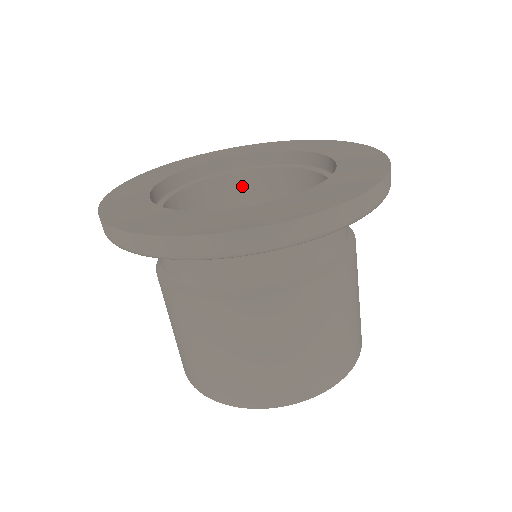
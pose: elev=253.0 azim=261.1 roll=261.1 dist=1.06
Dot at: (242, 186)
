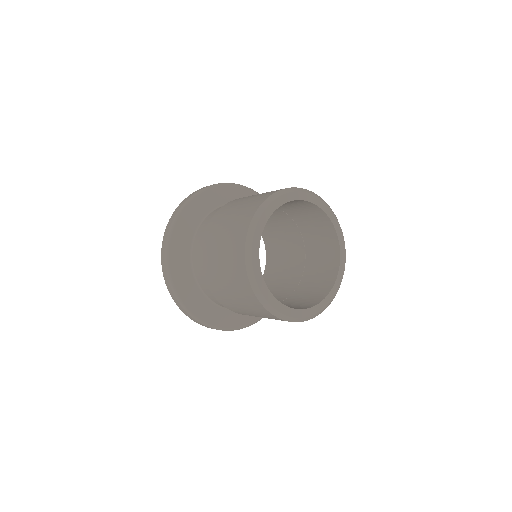
Dot at: occluded
